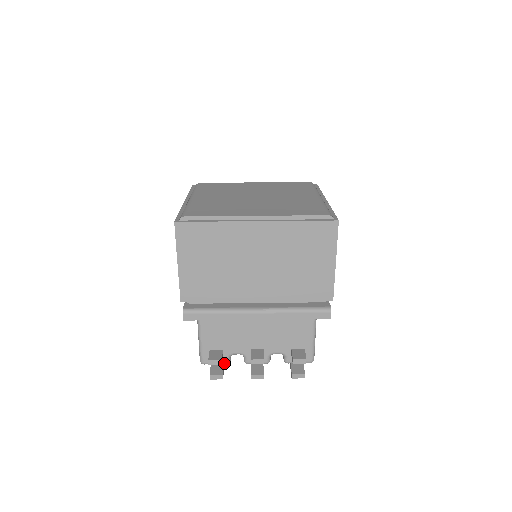
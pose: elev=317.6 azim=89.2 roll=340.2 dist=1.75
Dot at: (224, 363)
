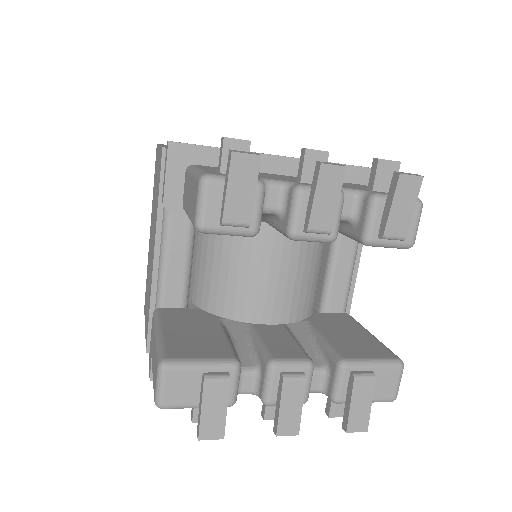
Dot at: occluded
